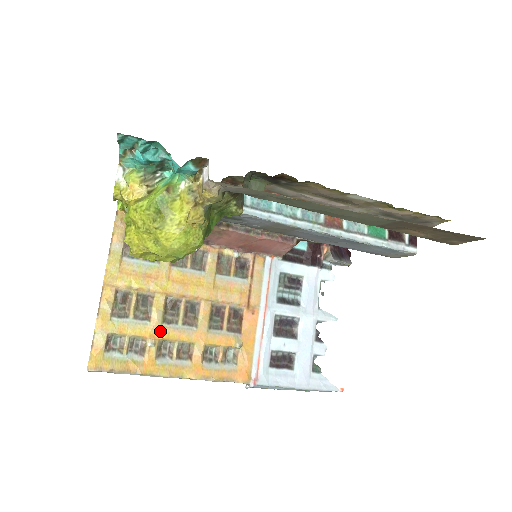
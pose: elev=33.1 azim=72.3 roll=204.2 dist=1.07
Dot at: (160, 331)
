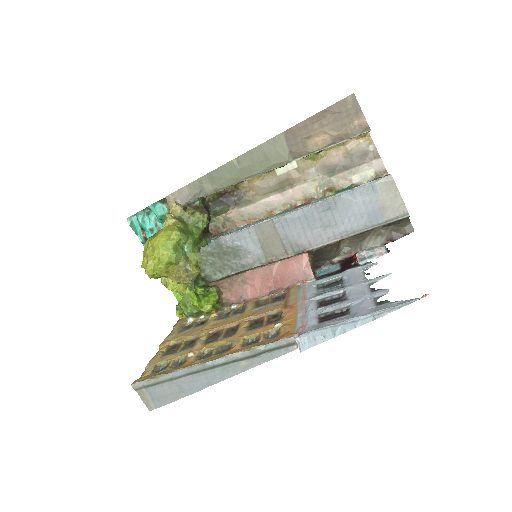
Dot at: (201, 347)
